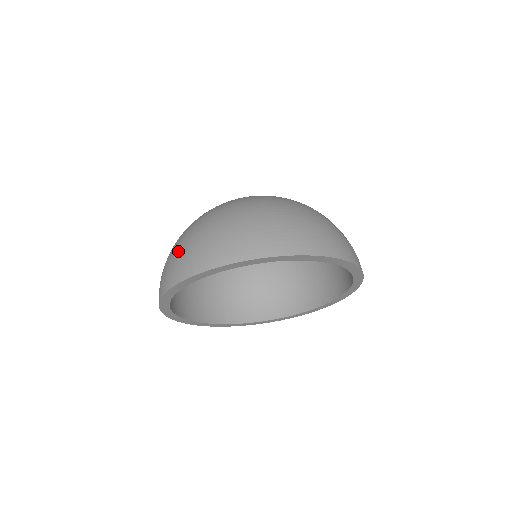
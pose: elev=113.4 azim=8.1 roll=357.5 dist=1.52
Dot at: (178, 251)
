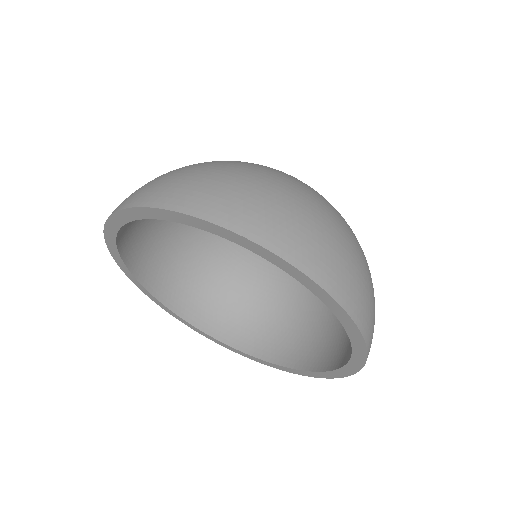
Dot at: occluded
